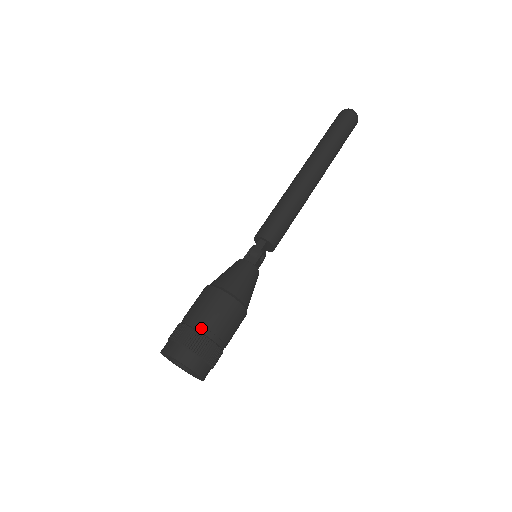
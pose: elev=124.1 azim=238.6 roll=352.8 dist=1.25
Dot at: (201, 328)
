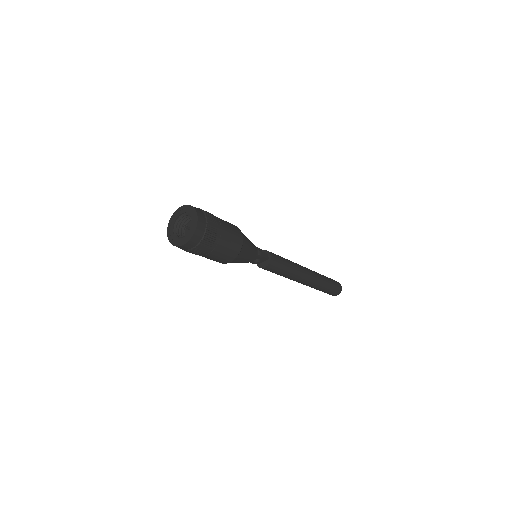
Dot at: (220, 228)
